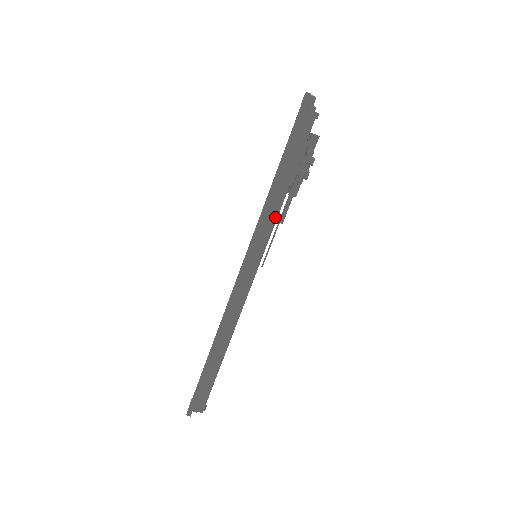
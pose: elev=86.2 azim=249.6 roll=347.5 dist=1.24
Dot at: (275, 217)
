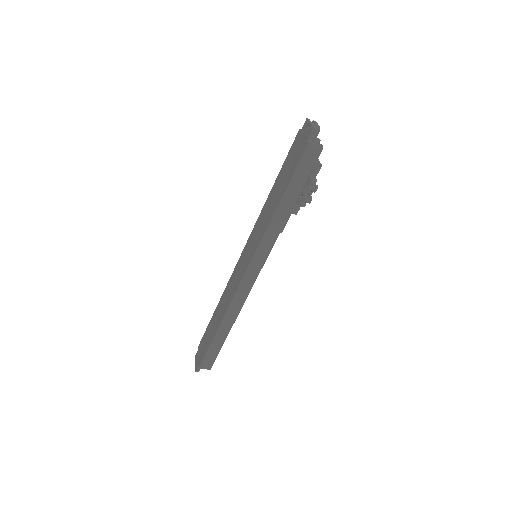
Dot at: (278, 232)
